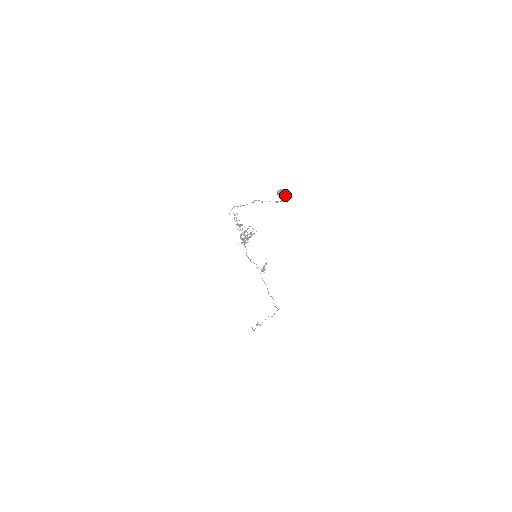
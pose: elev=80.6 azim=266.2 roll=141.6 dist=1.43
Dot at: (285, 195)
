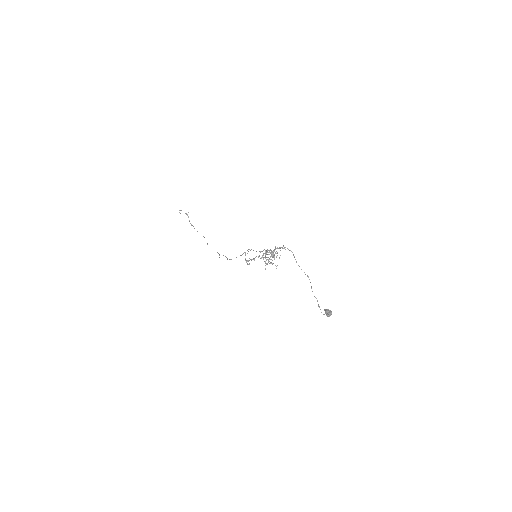
Dot at: occluded
